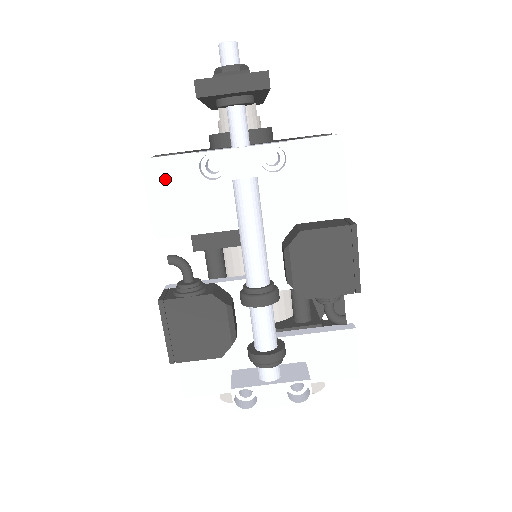
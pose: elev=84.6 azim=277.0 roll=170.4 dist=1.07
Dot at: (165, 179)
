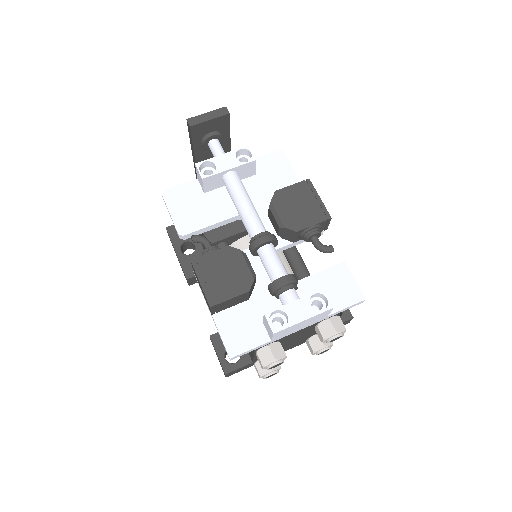
Dot at: (179, 199)
